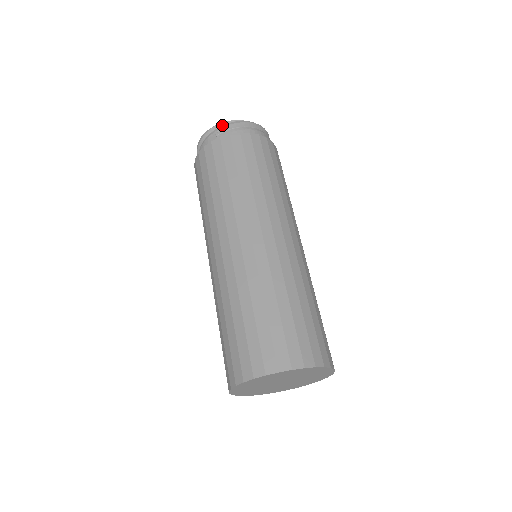
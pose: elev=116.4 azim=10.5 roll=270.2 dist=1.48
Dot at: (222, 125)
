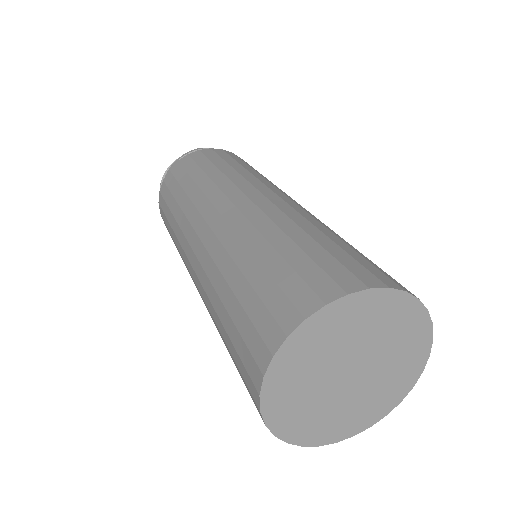
Dot at: occluded
